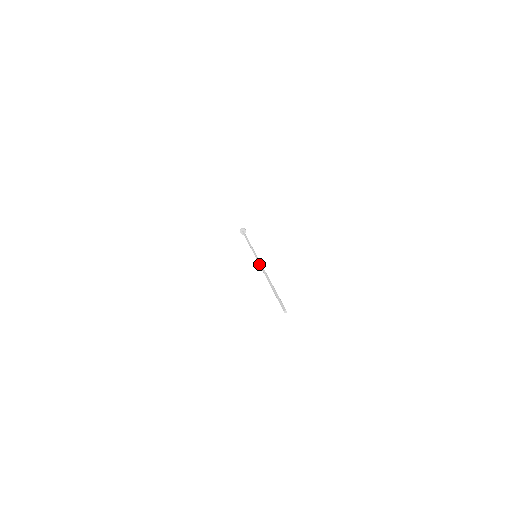
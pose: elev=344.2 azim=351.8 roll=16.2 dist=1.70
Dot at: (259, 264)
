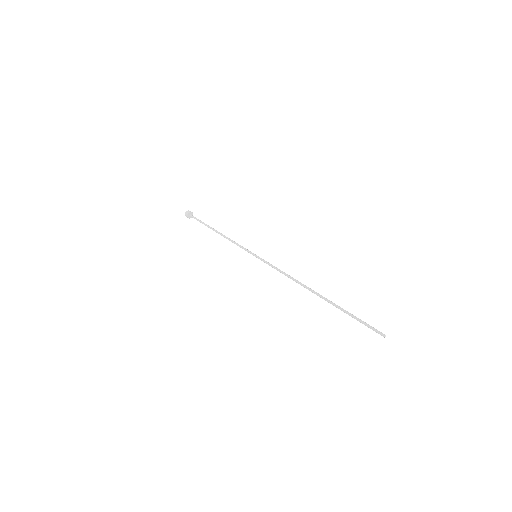
Dot at: occluded
